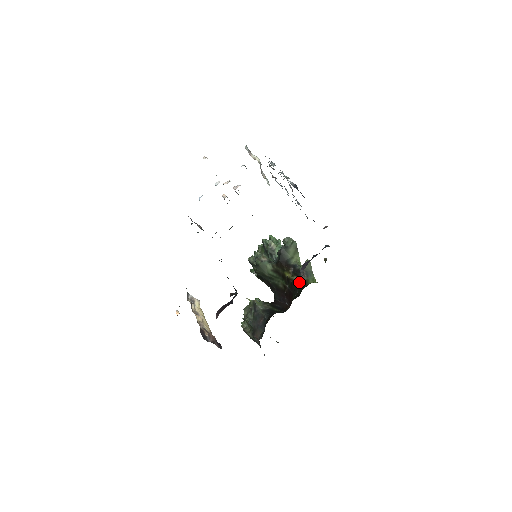
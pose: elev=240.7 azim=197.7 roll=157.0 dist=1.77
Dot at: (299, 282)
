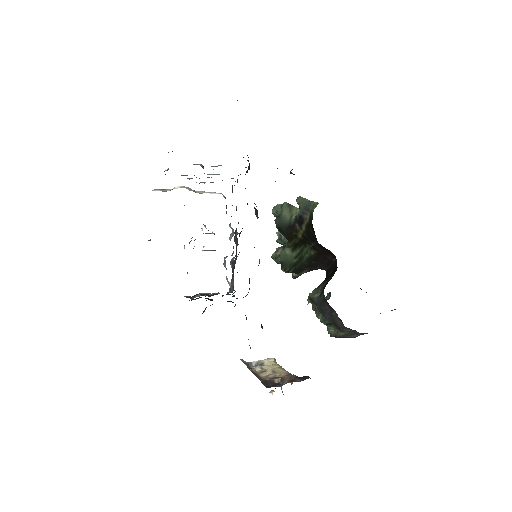
Dot at: (307, 225)
